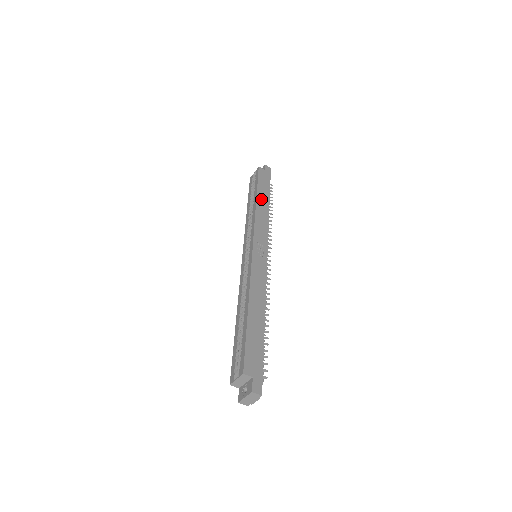
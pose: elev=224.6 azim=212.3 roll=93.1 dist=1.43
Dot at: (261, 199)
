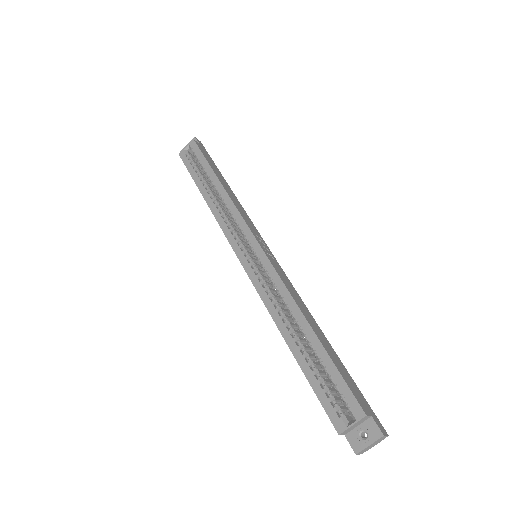
Dot at: (222, 181)
